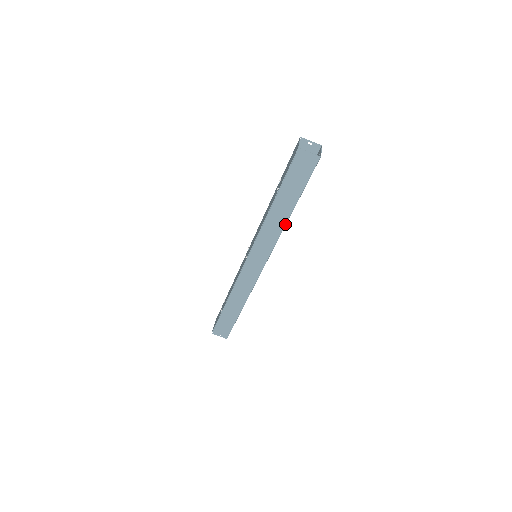
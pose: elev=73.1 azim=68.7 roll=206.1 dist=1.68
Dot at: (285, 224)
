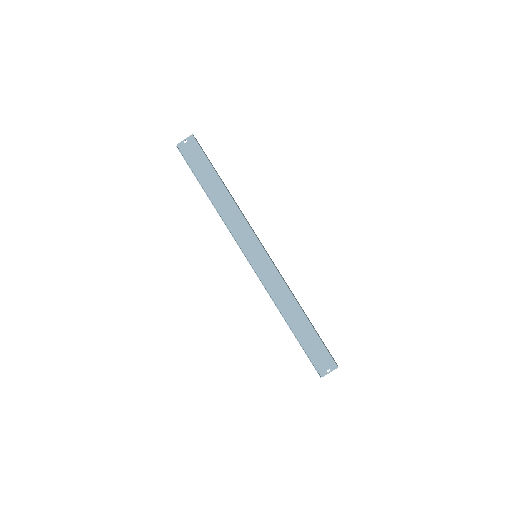
Dot at: (232, 200)
